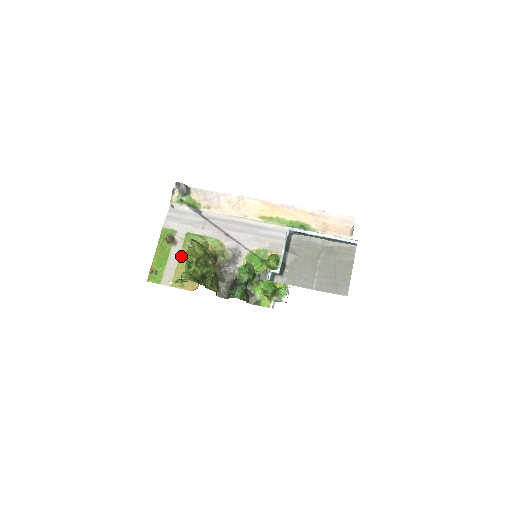
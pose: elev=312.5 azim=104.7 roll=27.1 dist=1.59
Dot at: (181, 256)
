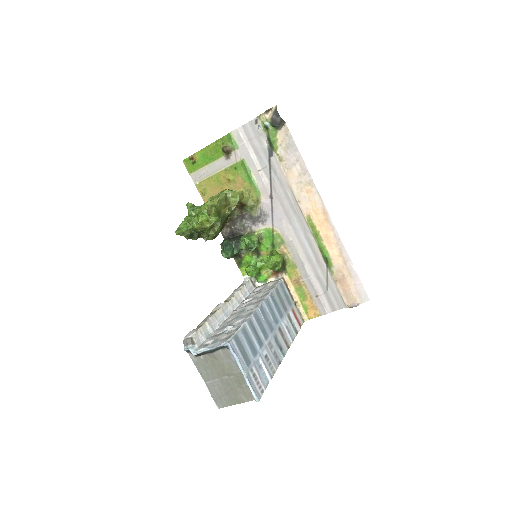
Dot at: (223, 172)
